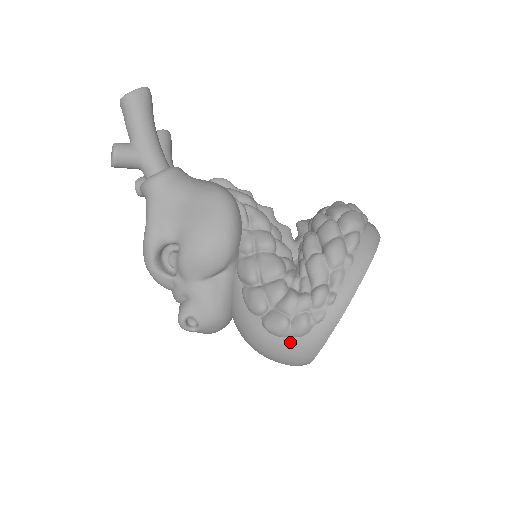
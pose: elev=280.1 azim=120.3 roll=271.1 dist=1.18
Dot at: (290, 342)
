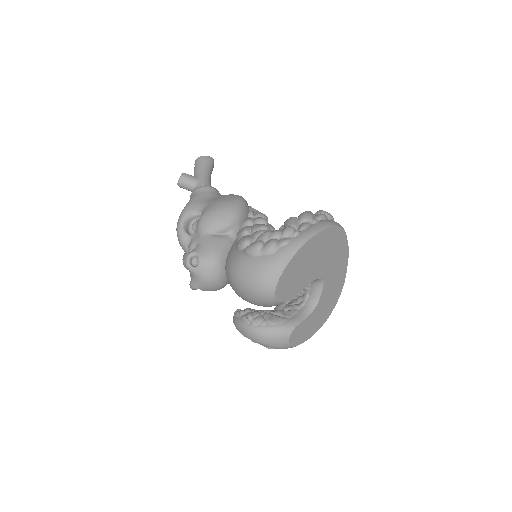
Dot at: (261, 259)
